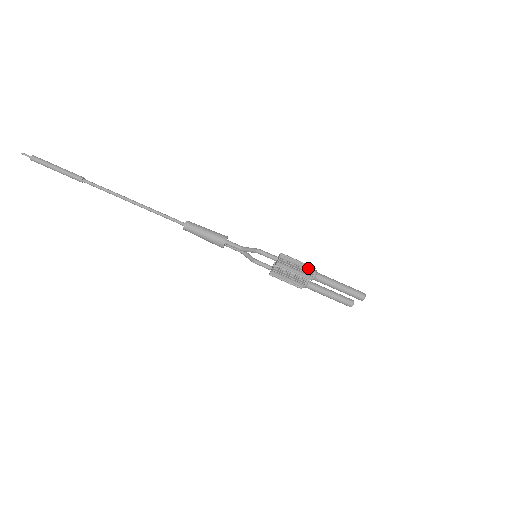
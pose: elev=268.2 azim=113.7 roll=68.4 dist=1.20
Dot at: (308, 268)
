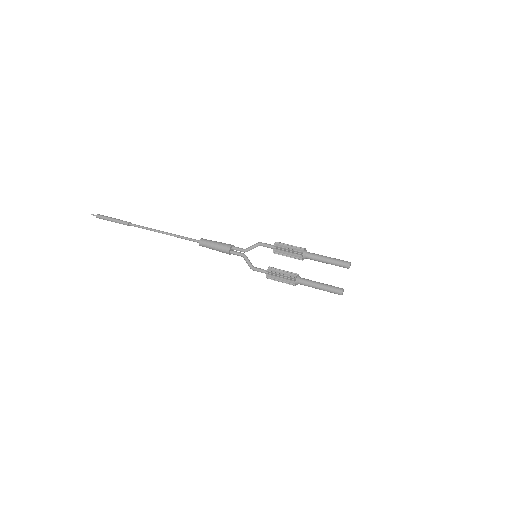
Dot at: occluded
